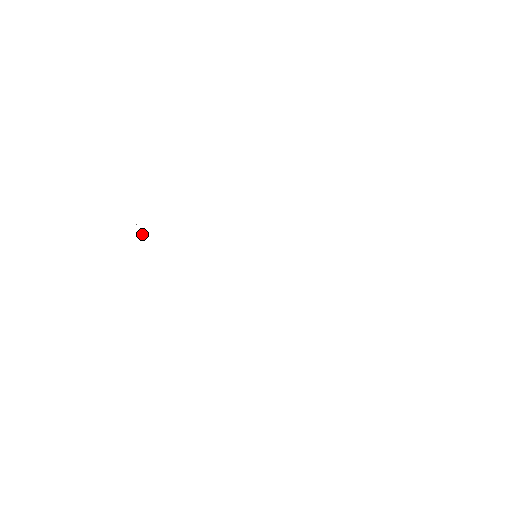
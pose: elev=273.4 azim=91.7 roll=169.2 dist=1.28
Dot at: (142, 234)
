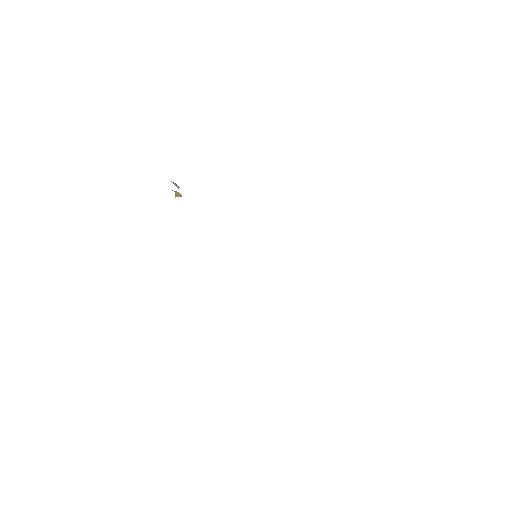
Dot at: (177, 195)
